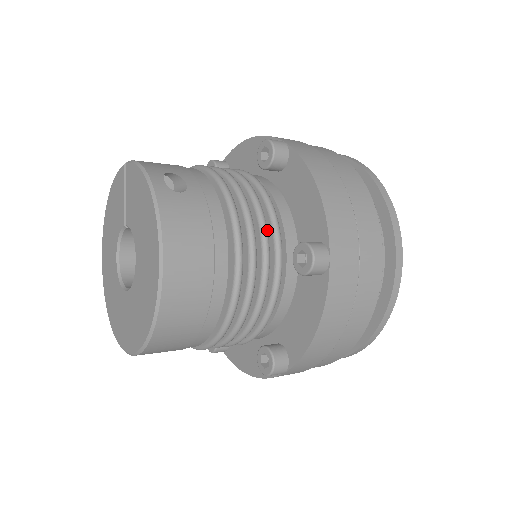
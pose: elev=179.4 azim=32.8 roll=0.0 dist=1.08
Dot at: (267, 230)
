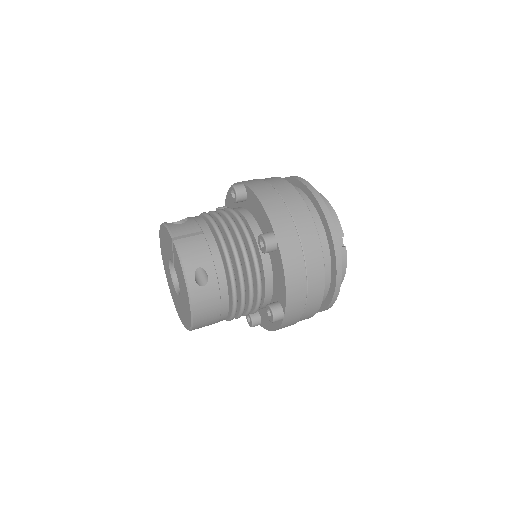
Dot at: (253, 294)
